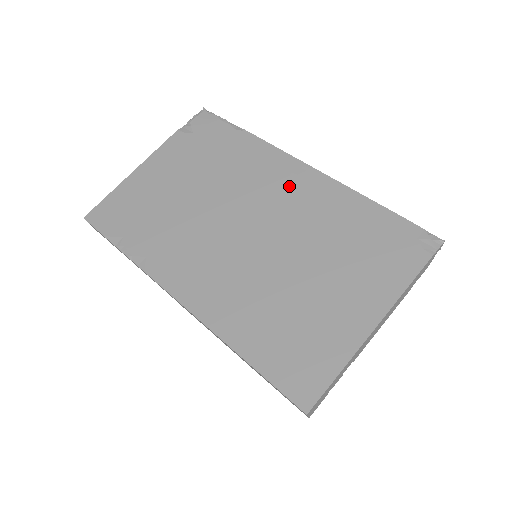
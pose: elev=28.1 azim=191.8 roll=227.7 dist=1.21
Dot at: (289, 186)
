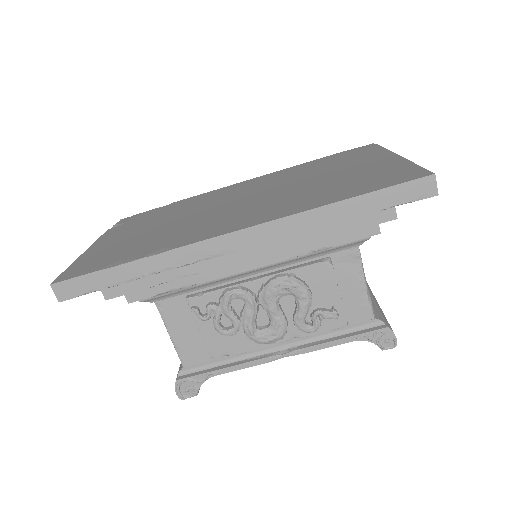
Dot at: (245, 186)
